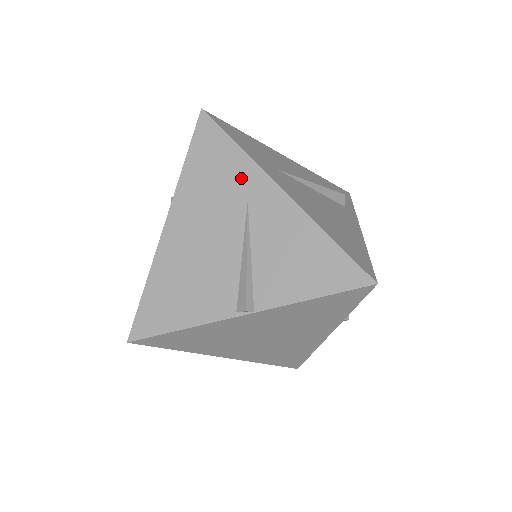
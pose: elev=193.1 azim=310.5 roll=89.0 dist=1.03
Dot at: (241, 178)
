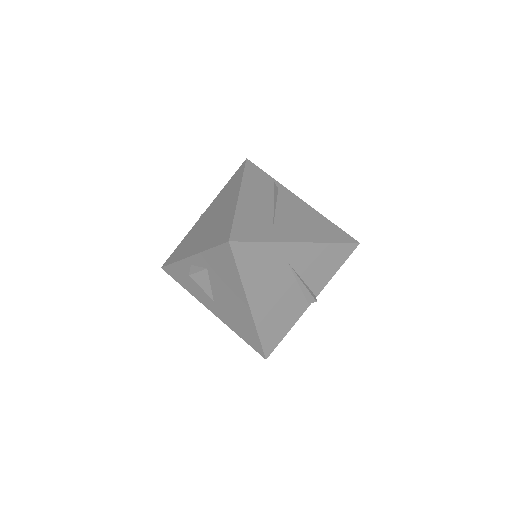
Dot at: (277, 255)
